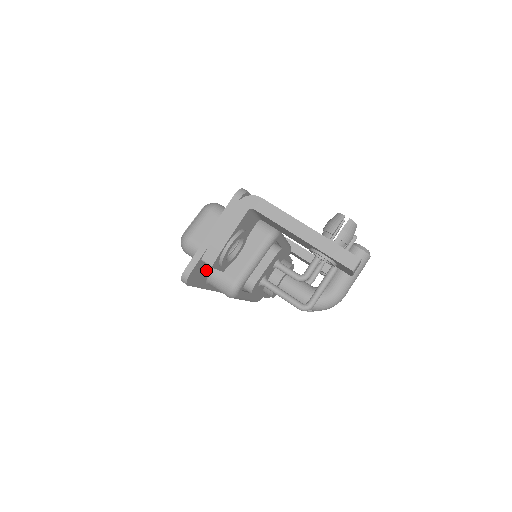
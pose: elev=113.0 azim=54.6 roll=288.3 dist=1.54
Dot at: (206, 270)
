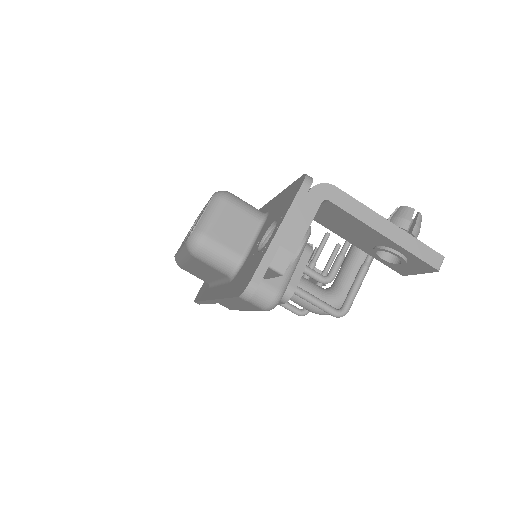
Dot at: occluded
